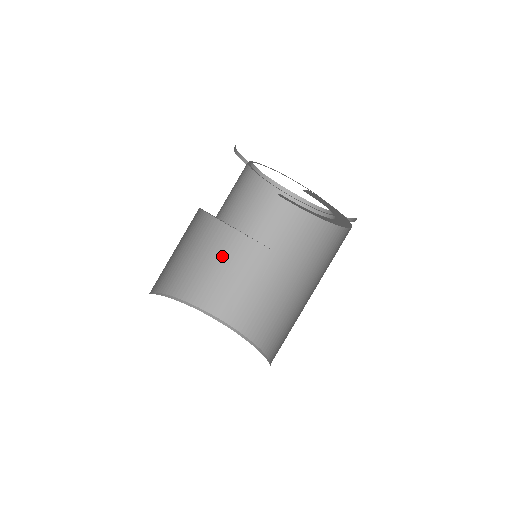
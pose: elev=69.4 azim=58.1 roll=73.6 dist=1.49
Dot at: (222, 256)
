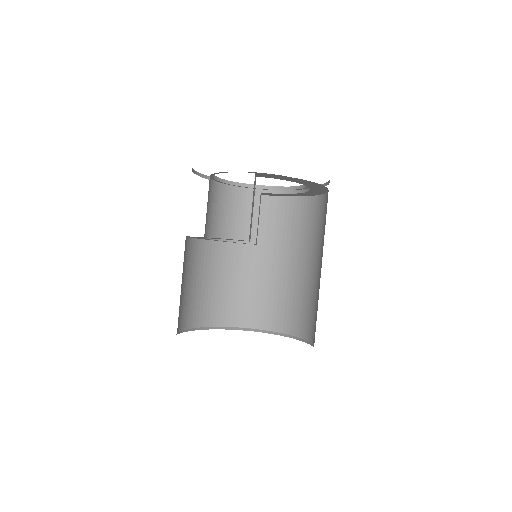
Dot at: (239, 272)
